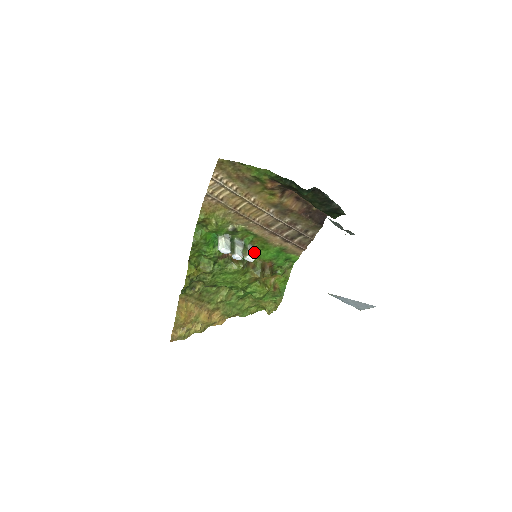
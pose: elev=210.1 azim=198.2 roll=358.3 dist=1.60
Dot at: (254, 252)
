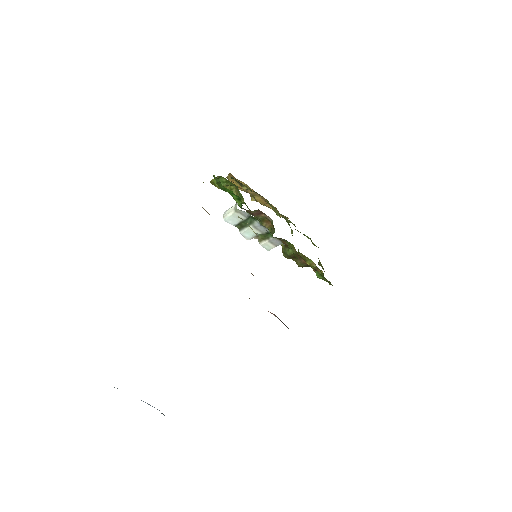
Dot at: occluded
